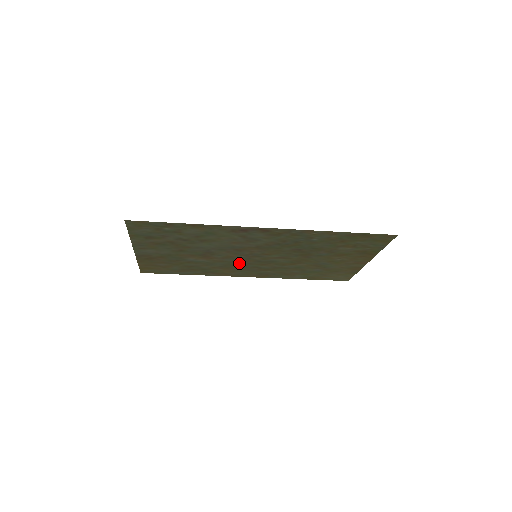
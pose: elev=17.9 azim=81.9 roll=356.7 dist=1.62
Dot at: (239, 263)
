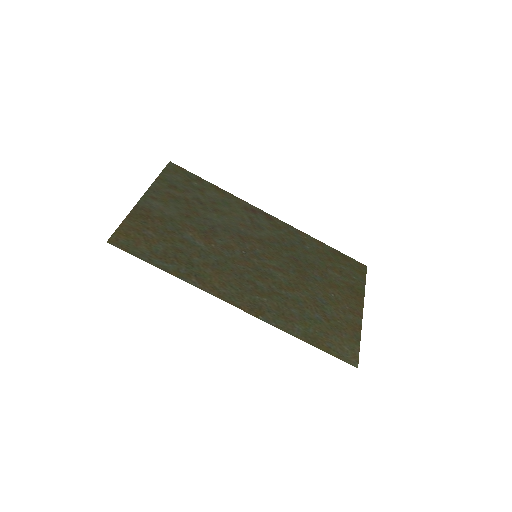
Dot at: (235, 266)
